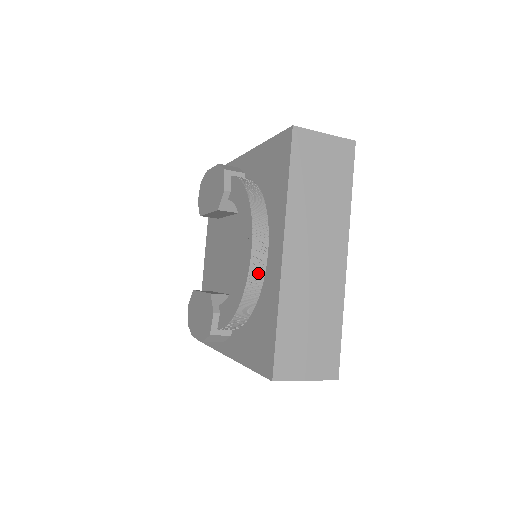
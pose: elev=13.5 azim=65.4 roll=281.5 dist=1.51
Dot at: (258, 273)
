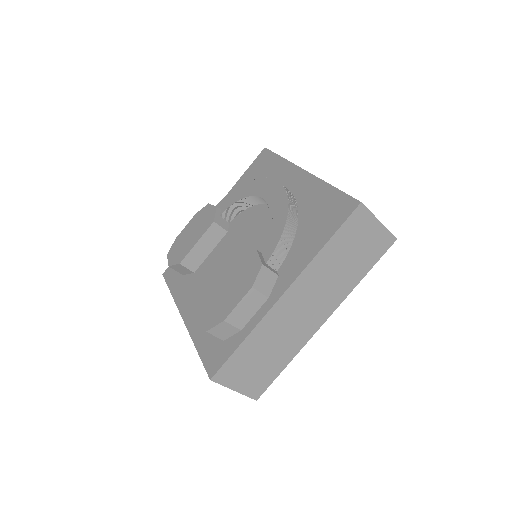
Dot at: (290, 194)
